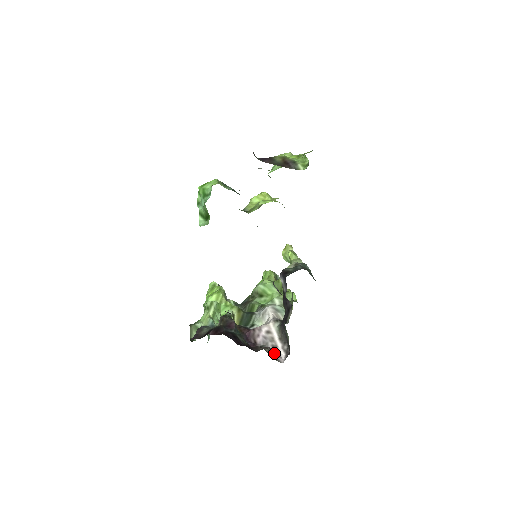
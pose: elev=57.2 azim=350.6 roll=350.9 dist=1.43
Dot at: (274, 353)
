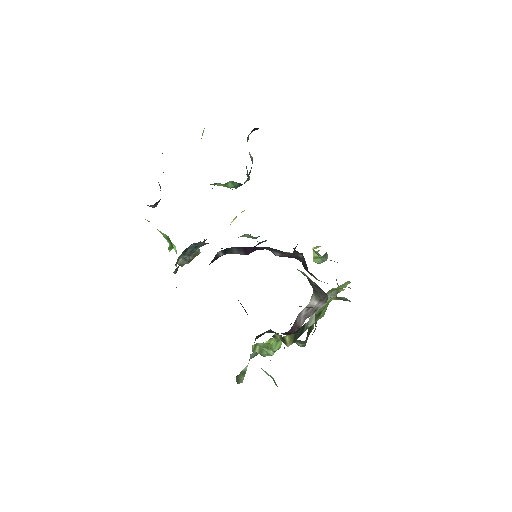
Dot at: occluded
